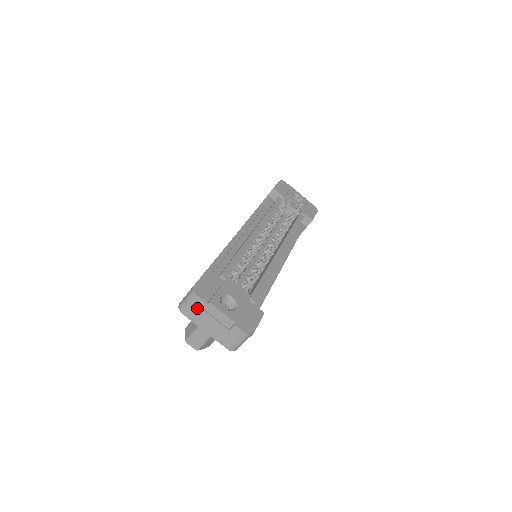
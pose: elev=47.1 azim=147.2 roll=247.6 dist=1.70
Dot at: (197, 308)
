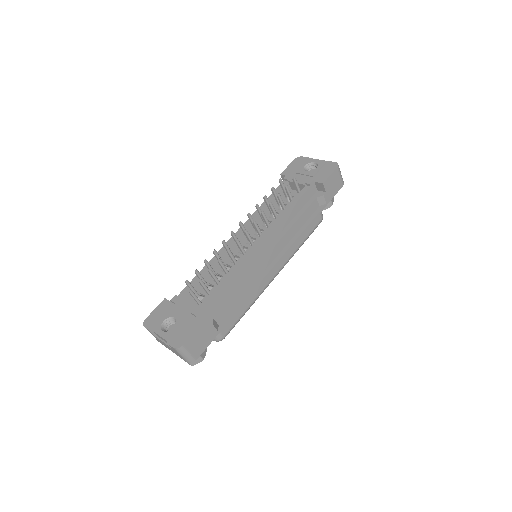
Dot at: (154, 336)
